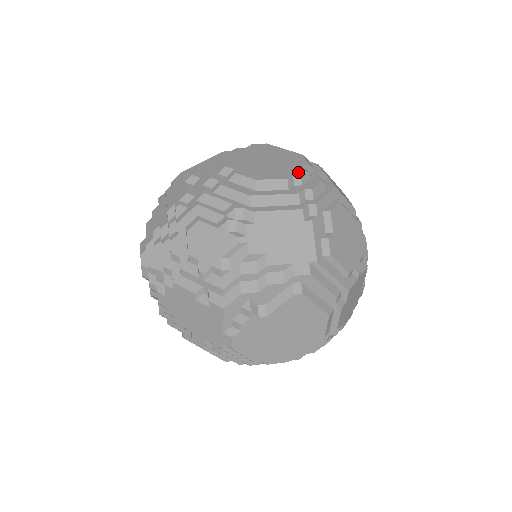
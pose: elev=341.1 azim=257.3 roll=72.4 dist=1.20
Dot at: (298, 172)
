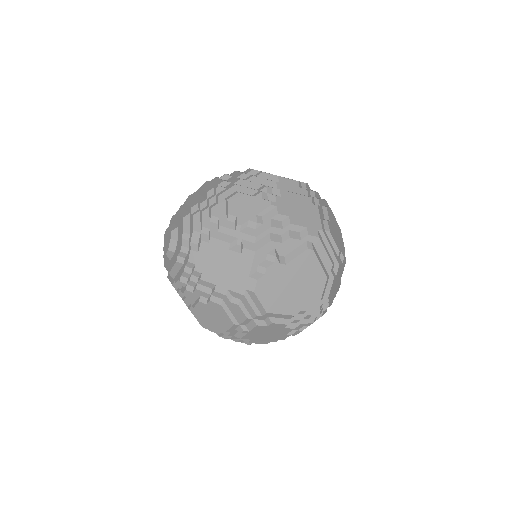
Dot at: (303, 182)
